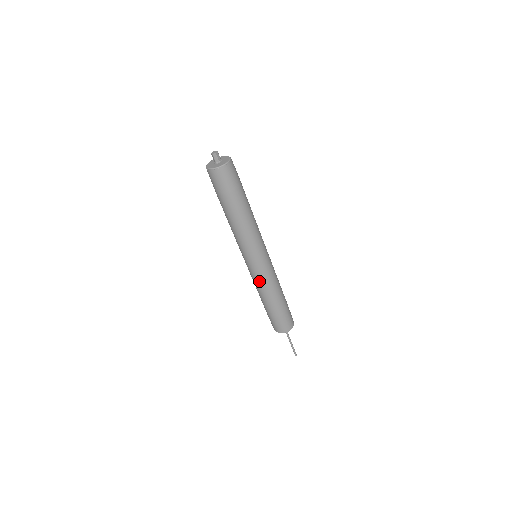
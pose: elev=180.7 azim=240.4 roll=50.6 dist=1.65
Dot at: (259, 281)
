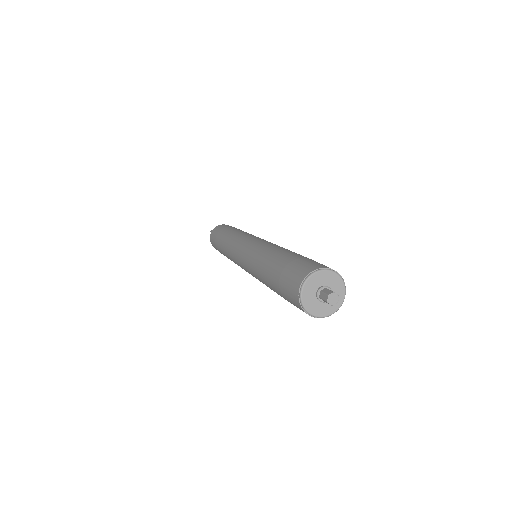
Dot at: occluded
